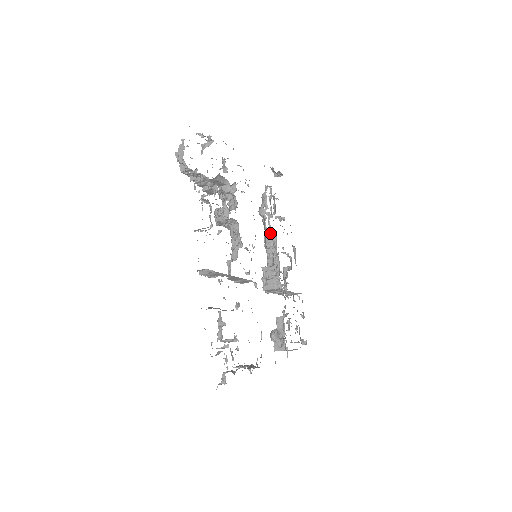
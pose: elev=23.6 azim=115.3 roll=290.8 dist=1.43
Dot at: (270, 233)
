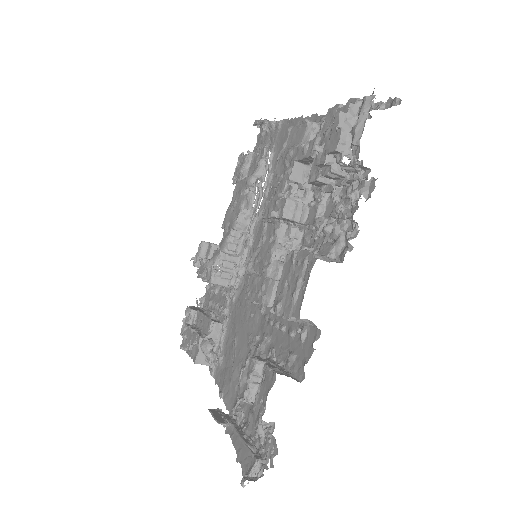
Dot at: (250, 214)
